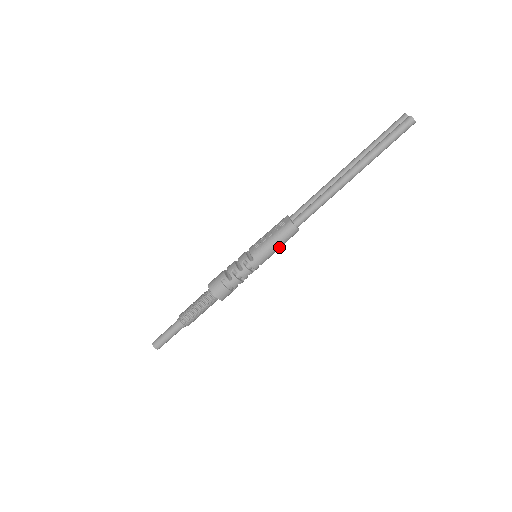
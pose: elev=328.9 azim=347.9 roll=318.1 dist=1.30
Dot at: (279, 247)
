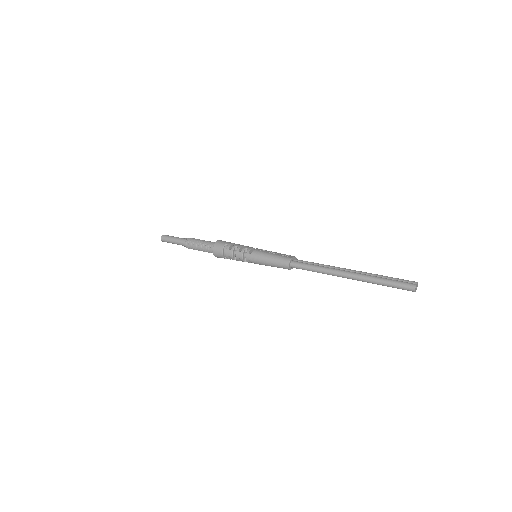
Dot at: (270, 264)
